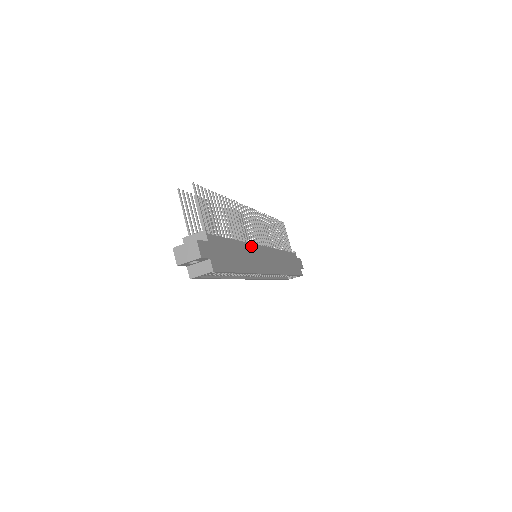
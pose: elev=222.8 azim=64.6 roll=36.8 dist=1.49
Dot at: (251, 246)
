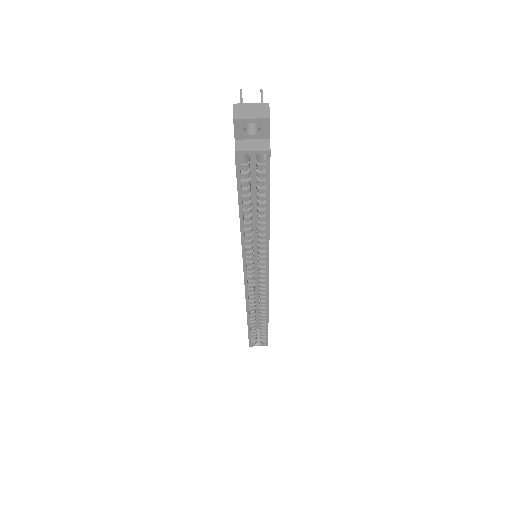
Dot at: occluded
